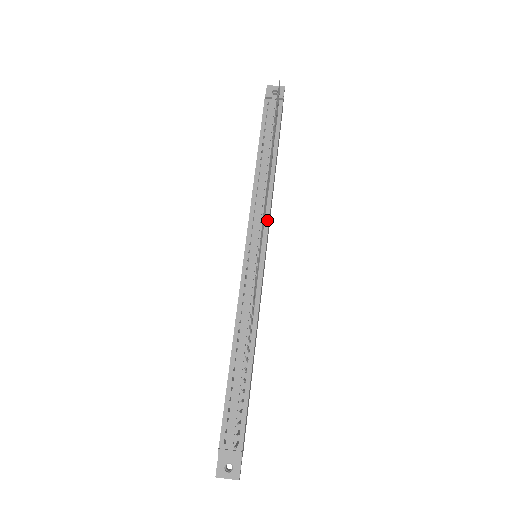
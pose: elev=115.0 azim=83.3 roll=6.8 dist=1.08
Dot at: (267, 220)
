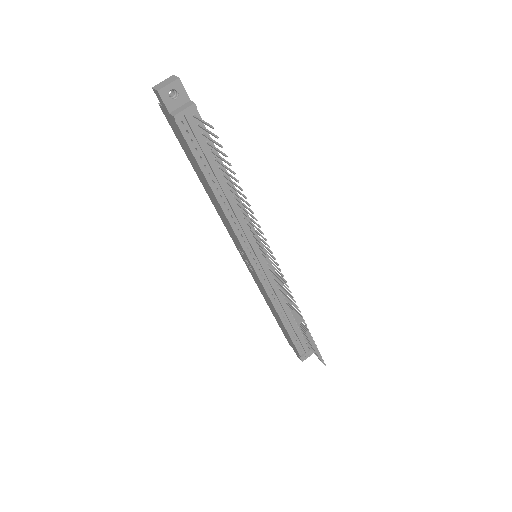
Dot at: occluded
